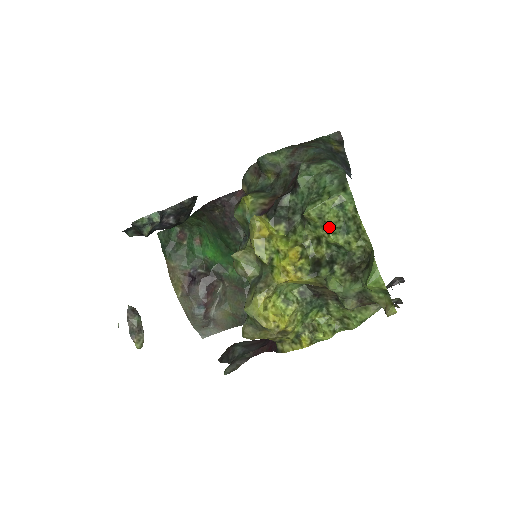
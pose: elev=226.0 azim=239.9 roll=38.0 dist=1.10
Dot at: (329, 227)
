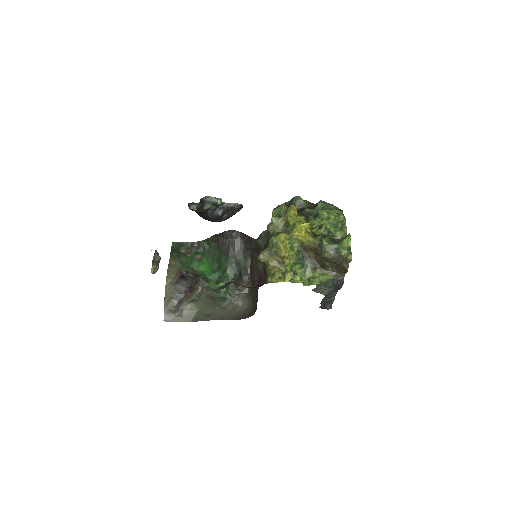
Dot at: (330, 220)
